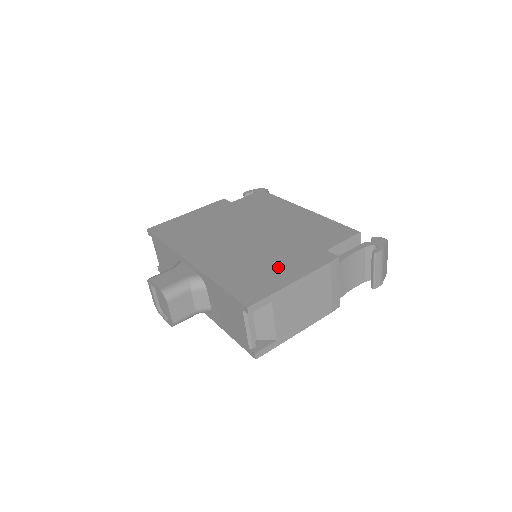
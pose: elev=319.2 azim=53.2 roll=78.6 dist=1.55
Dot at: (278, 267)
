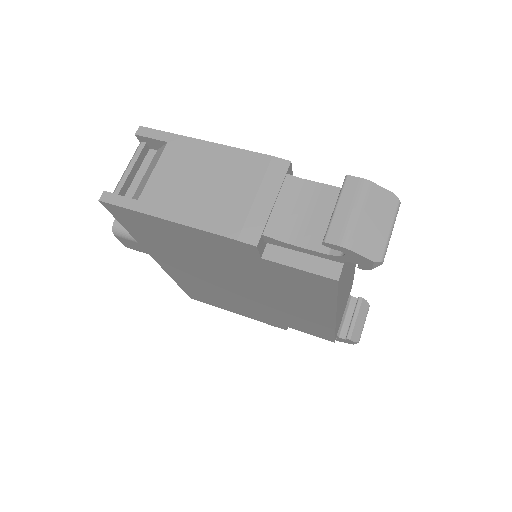
Dot at: occluded
